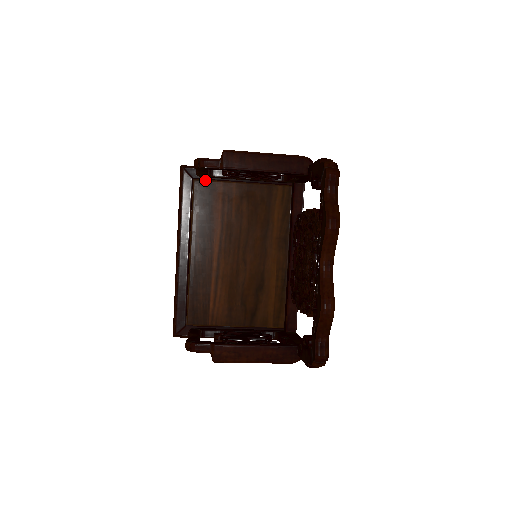
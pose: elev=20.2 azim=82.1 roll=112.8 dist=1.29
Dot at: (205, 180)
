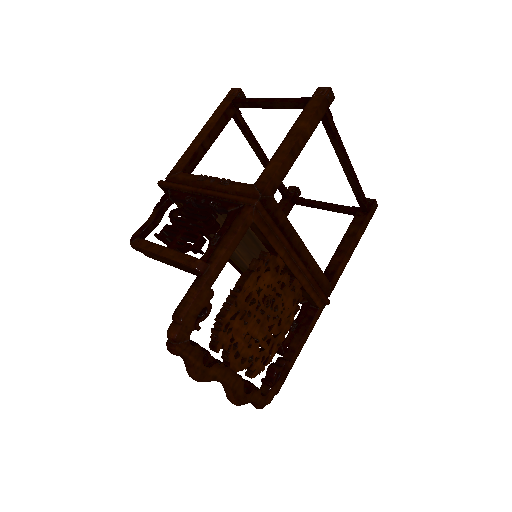
Dot at: occluded
